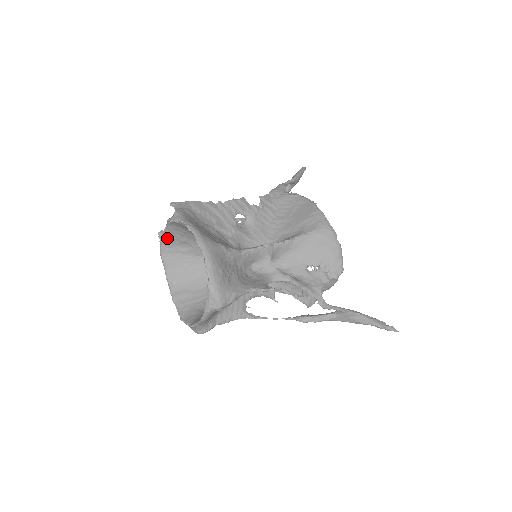
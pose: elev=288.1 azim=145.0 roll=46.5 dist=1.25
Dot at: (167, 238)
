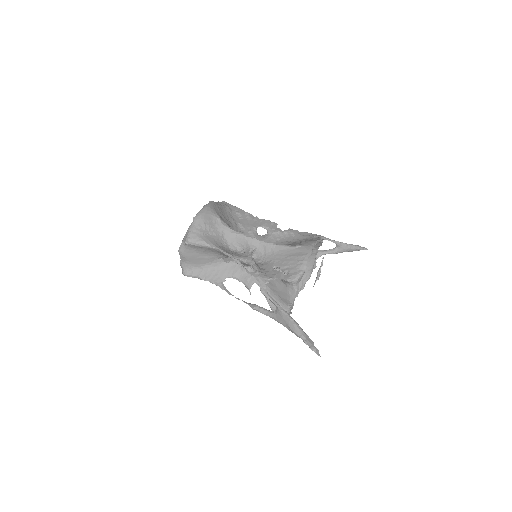
Dot at: occluded
